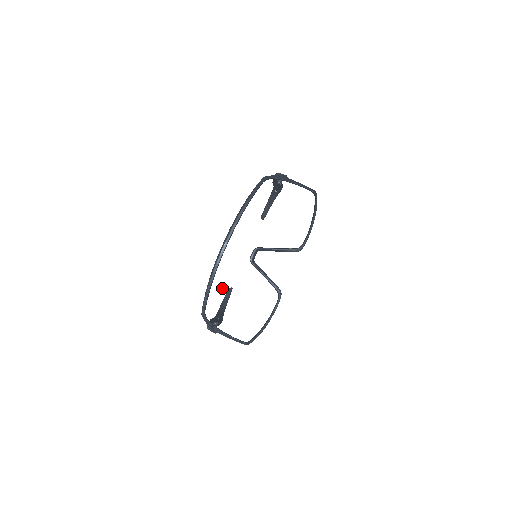
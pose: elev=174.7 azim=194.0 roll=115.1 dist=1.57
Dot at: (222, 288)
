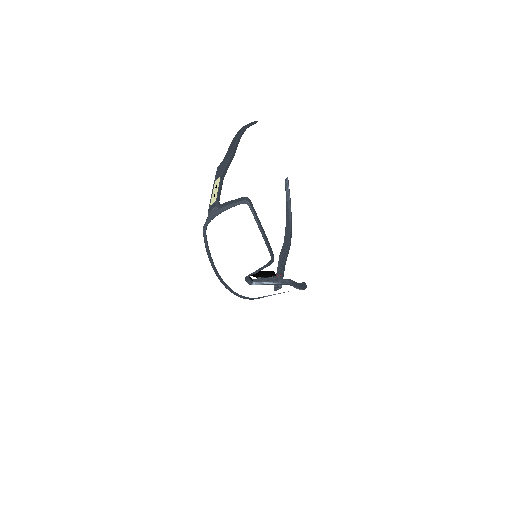
Dot at: (253, 295)
